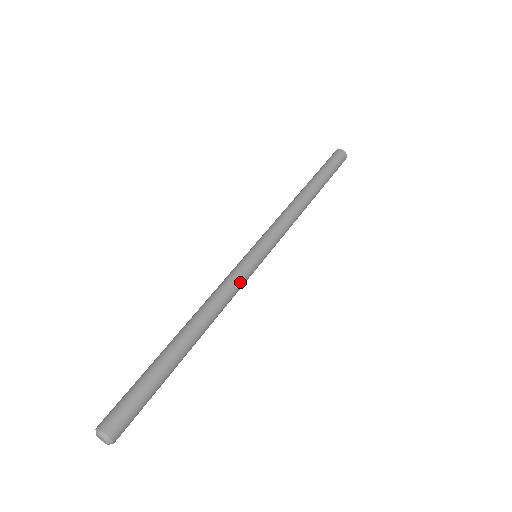
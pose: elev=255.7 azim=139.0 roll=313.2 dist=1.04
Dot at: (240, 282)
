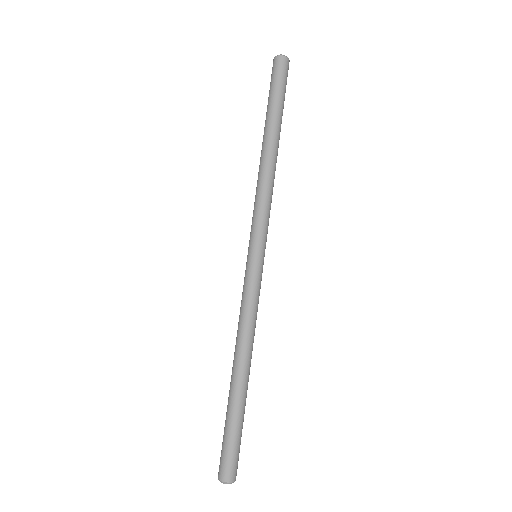
Dot at: (253, 296)
